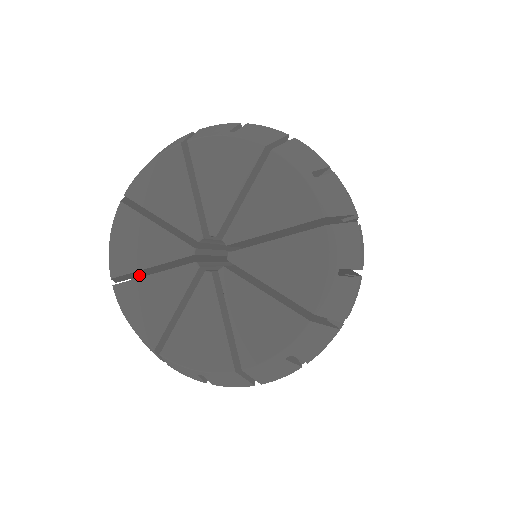
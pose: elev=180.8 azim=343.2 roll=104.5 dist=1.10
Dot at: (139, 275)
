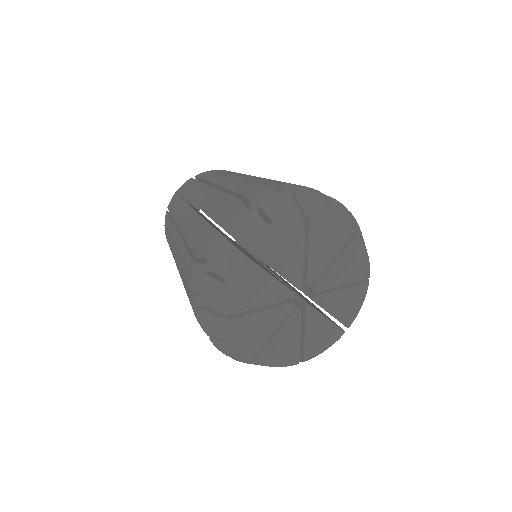
Dot at: occluded
